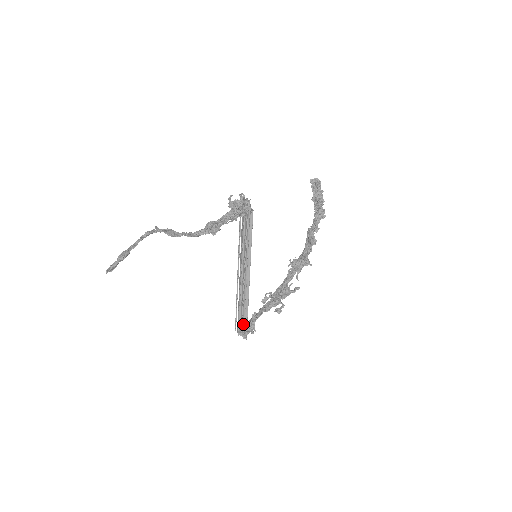
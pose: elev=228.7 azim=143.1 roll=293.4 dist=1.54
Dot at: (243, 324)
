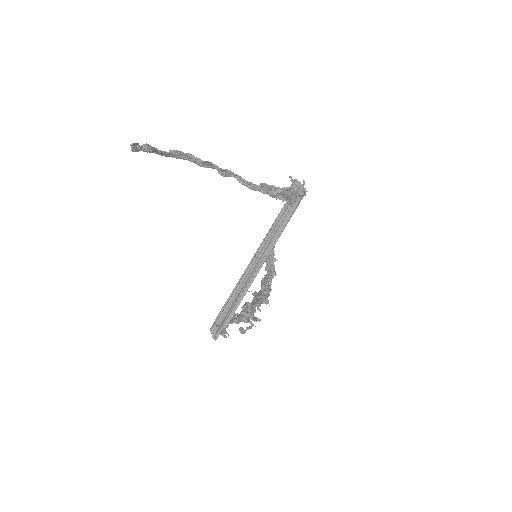
Dot at: (230, 316)
